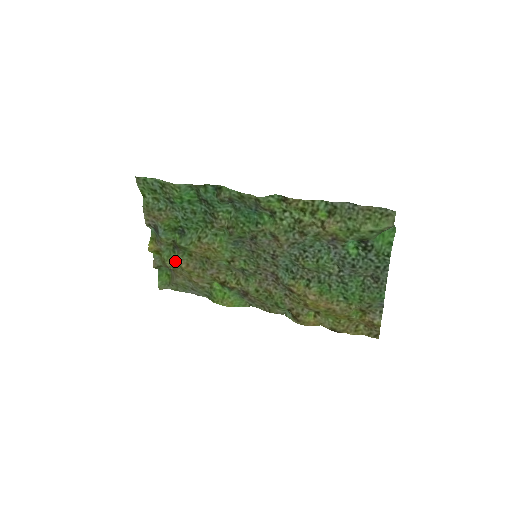
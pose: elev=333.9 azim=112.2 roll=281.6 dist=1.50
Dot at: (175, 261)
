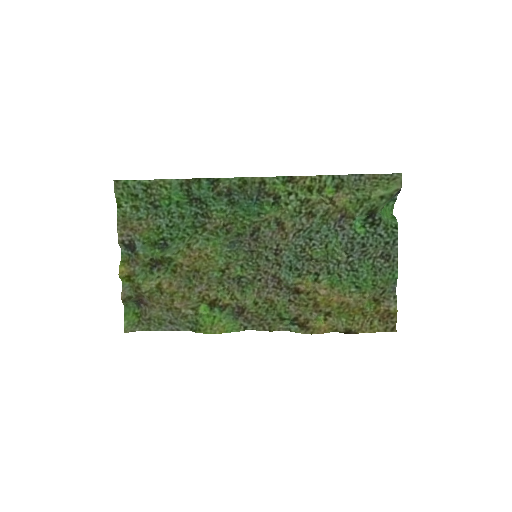
Dot at: (154, 281)
